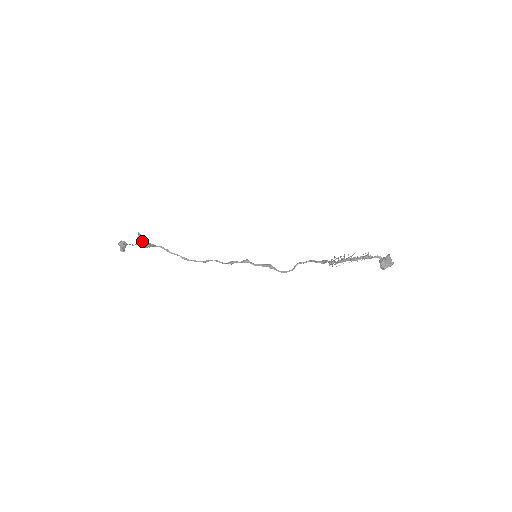
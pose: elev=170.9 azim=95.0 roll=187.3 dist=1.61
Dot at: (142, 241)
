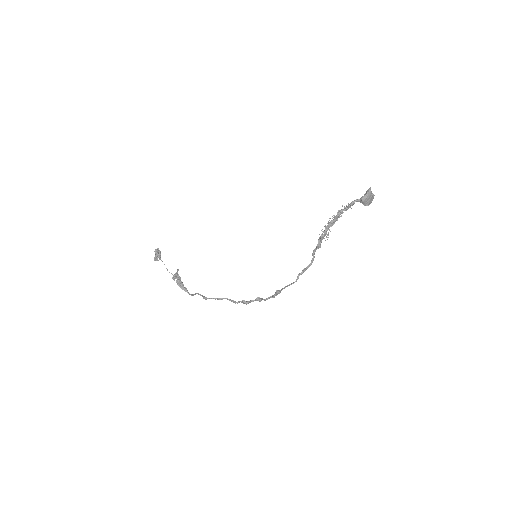
Dot at: (178, 278)
